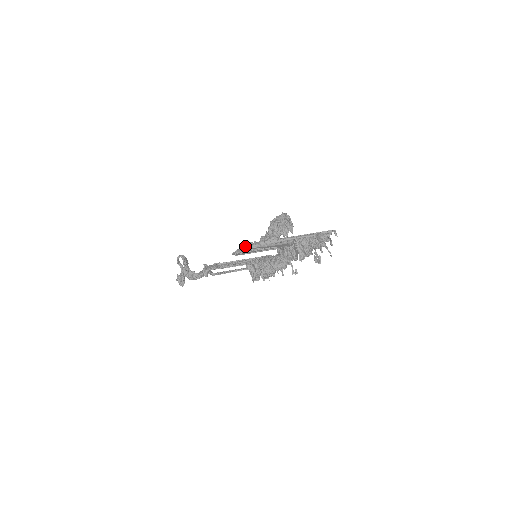
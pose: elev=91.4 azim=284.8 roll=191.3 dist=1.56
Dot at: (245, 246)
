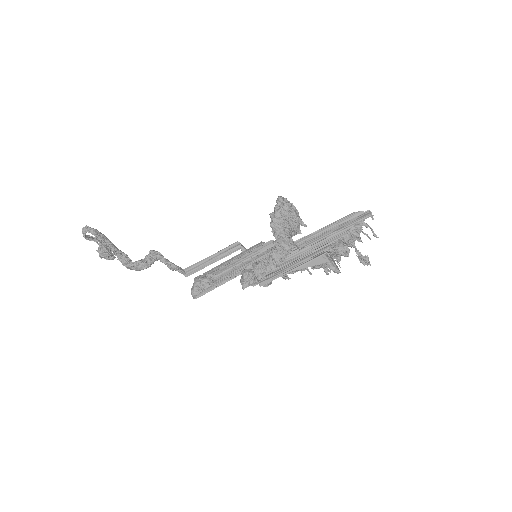
Dot at: (259, 277)
